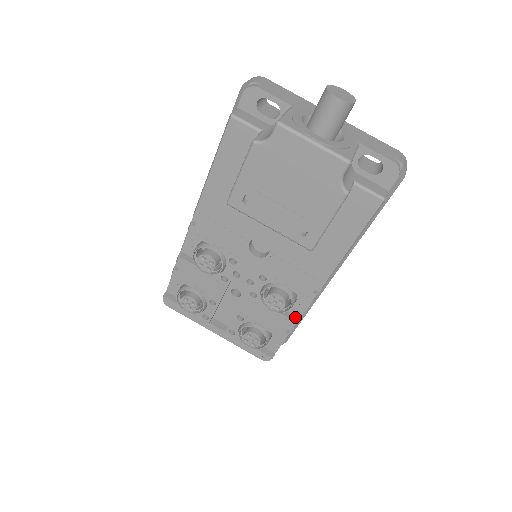
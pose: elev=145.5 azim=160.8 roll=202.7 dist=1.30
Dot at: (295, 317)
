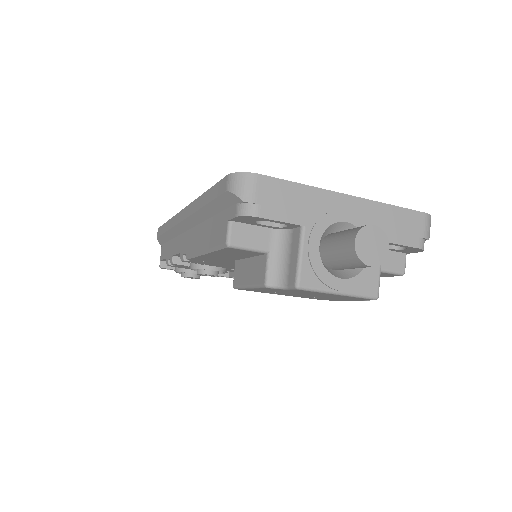
Dot at: occluded
